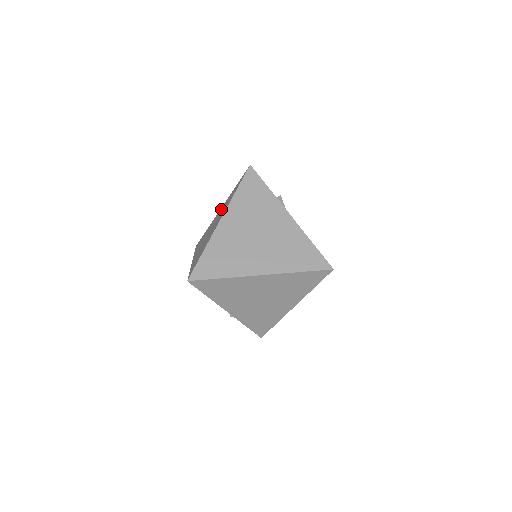
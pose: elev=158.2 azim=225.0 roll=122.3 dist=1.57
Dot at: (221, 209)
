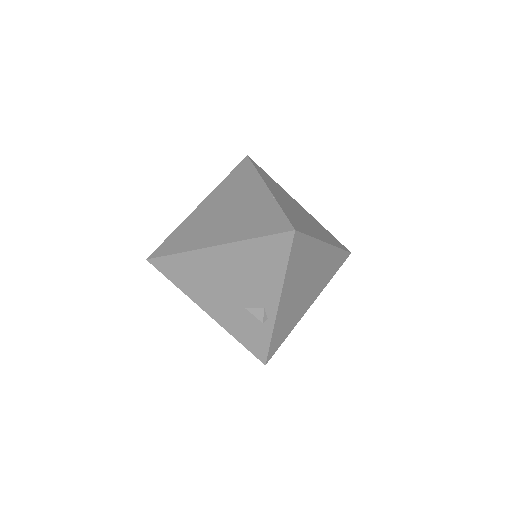
Dot at: (214, 199)
